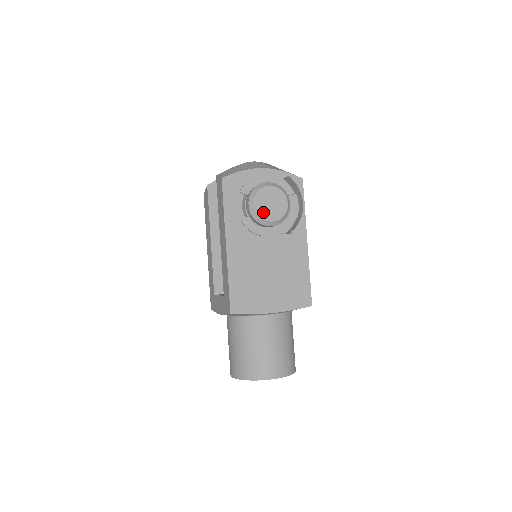
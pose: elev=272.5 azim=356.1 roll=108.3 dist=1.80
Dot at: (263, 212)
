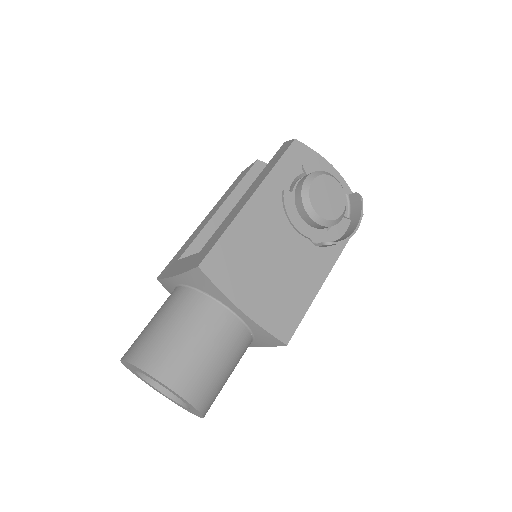
Dot at: (315, 196)
